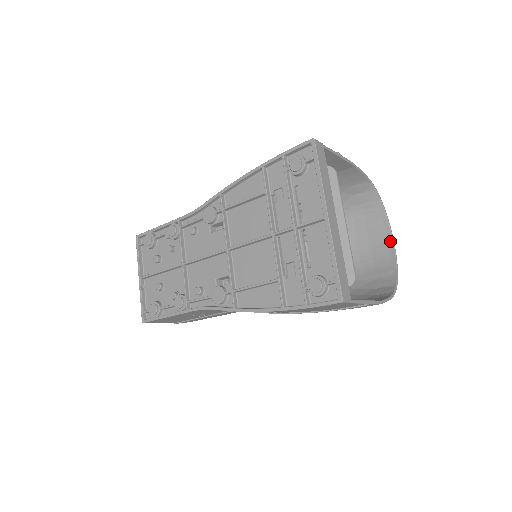
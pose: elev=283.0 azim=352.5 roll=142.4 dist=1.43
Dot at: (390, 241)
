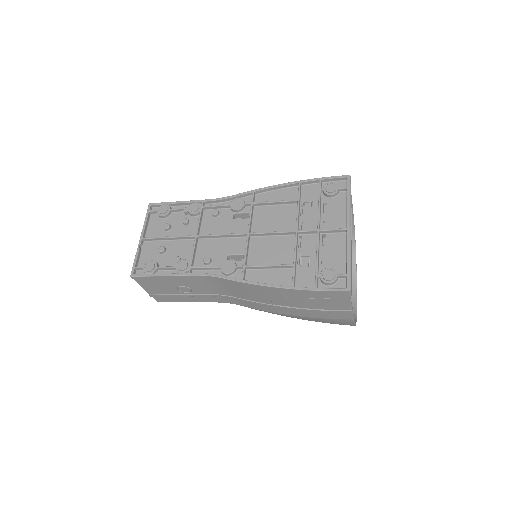
Dot at: (354, 289)
